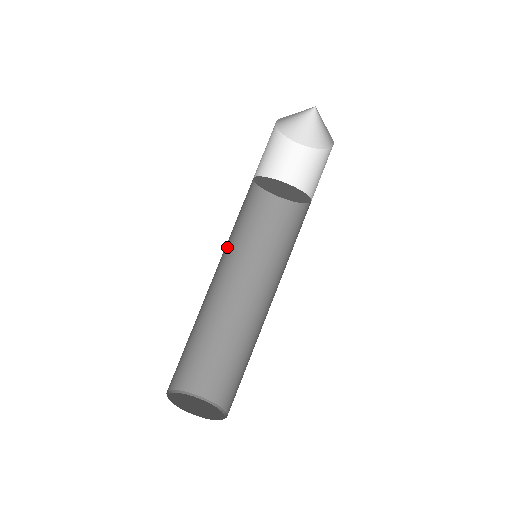
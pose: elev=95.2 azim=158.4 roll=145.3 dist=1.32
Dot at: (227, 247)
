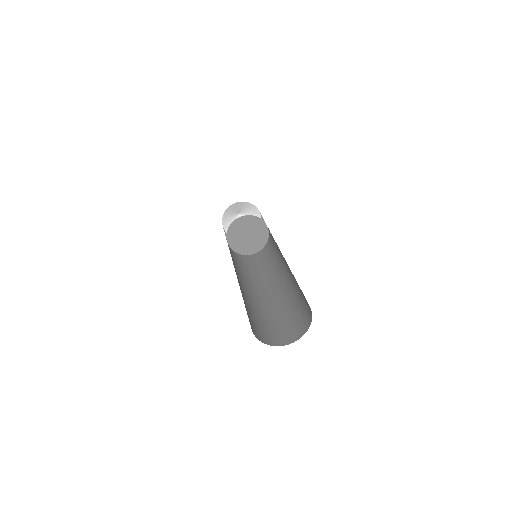
Dot at: occluded
